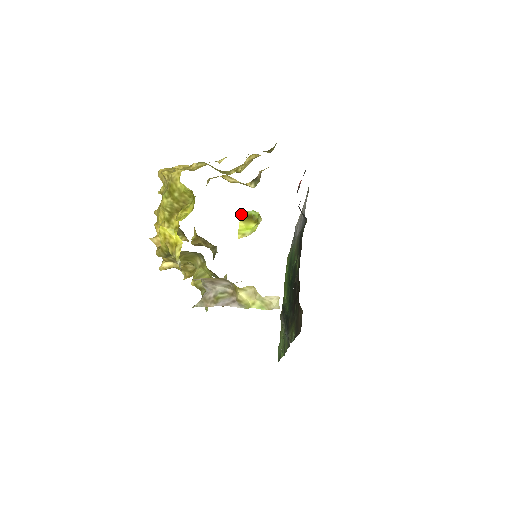
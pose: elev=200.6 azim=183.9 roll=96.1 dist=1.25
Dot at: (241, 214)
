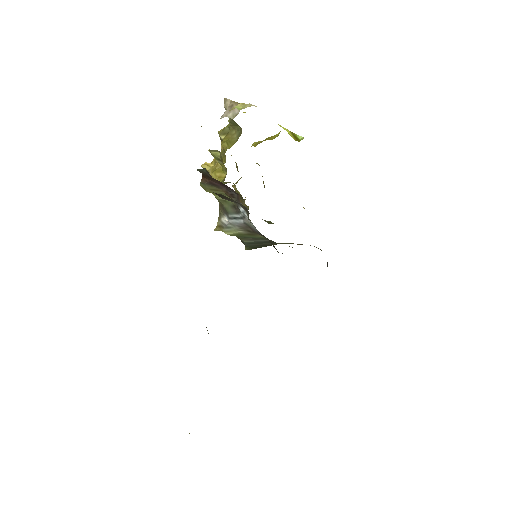
Dot at: (293, 133)
